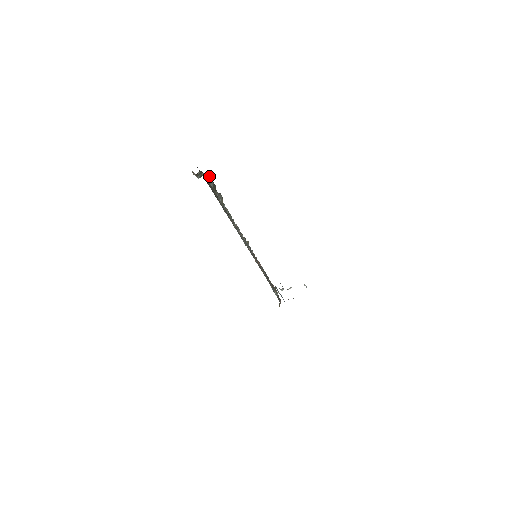
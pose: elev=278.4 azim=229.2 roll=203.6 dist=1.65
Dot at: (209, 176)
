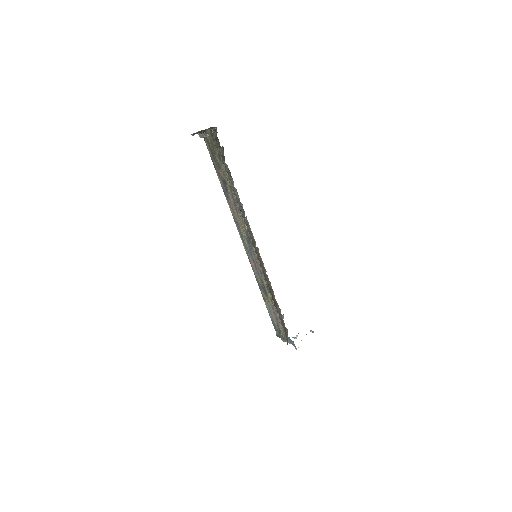
Dot at: (212, 129)
